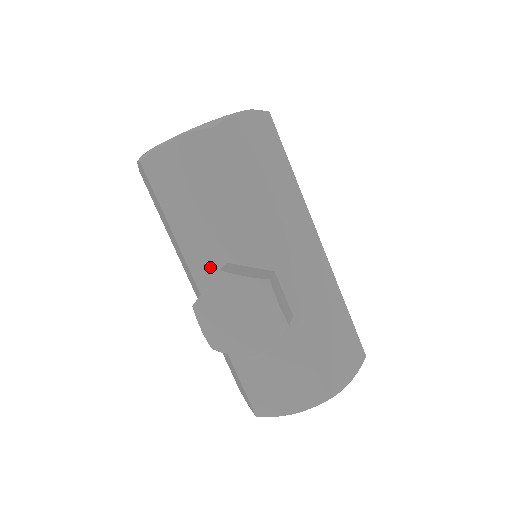
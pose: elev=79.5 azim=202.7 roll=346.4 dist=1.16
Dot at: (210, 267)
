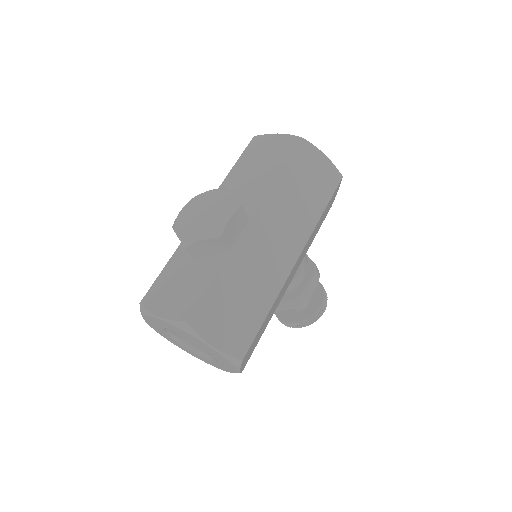
Dot at: occluded
